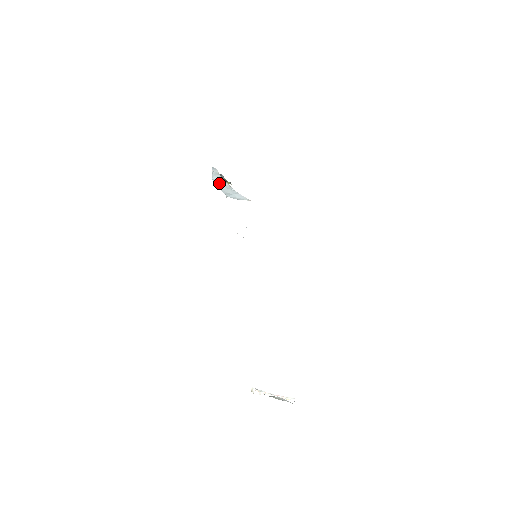
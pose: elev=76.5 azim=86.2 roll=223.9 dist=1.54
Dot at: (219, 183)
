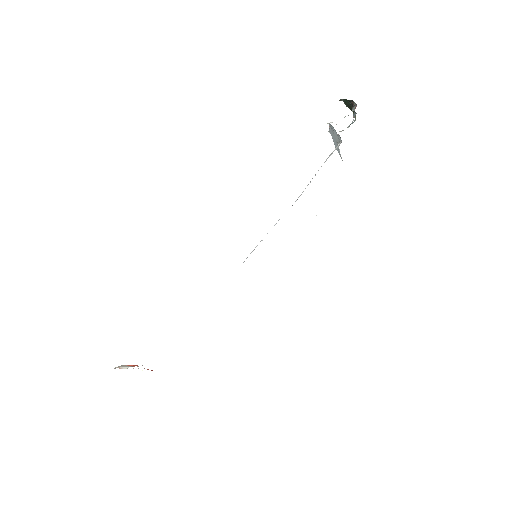
Dot at: occluded
